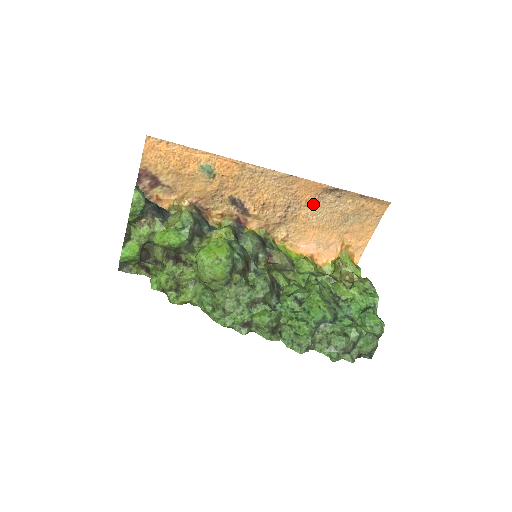
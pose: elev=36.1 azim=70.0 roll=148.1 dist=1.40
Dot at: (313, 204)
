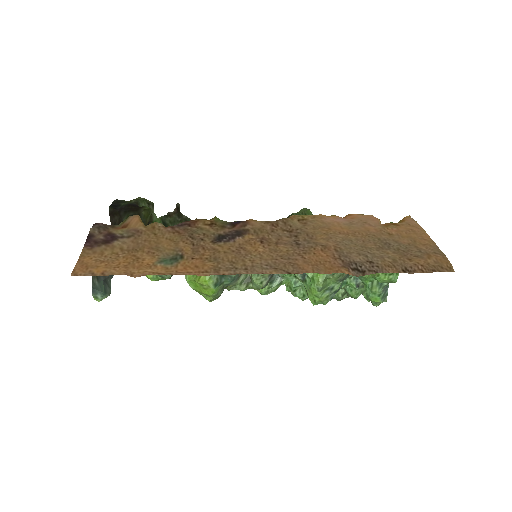
Dot at: (334, 248)
